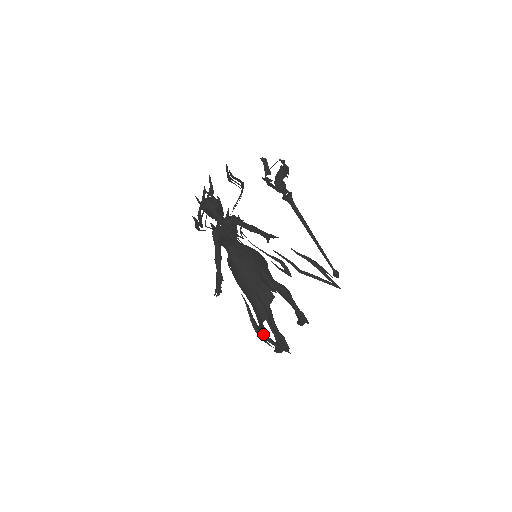
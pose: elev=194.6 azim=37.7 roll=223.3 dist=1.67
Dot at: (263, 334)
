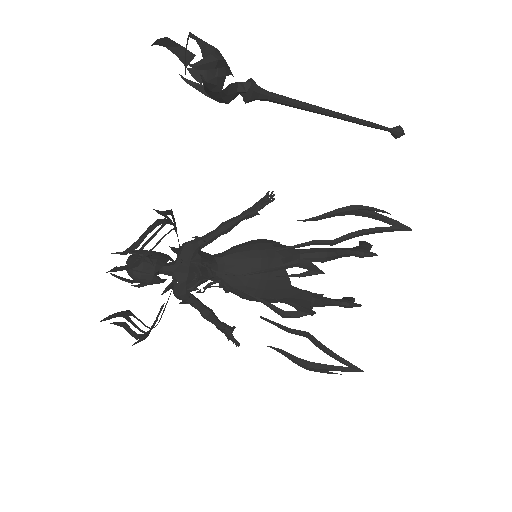
Dot at: (318, 369)
